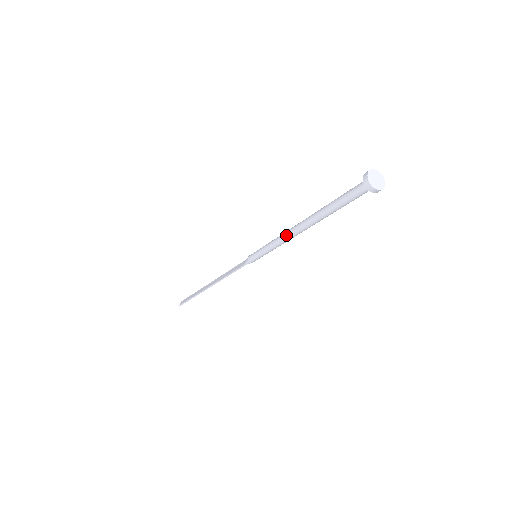
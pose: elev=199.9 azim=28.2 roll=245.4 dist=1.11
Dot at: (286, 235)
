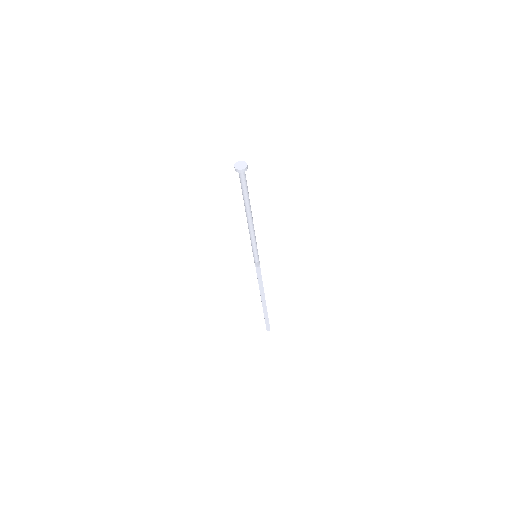
Dot at: occluded
